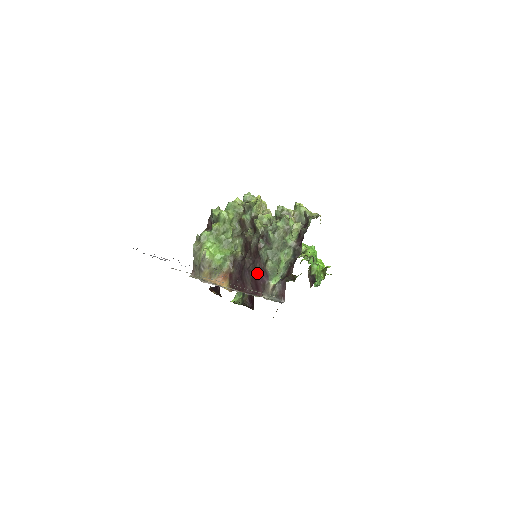
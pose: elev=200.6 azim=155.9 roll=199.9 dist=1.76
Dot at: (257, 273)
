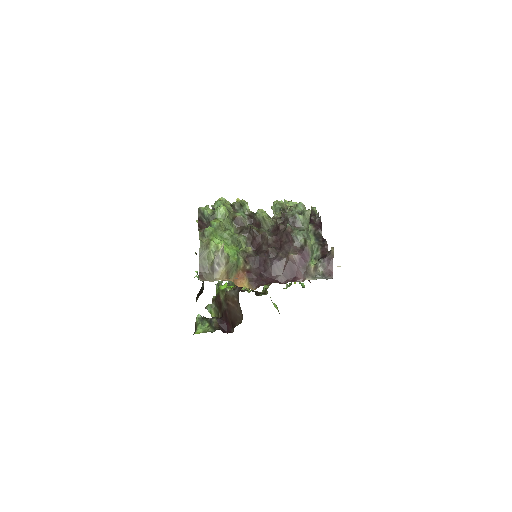
Dot at: (295, 256)
